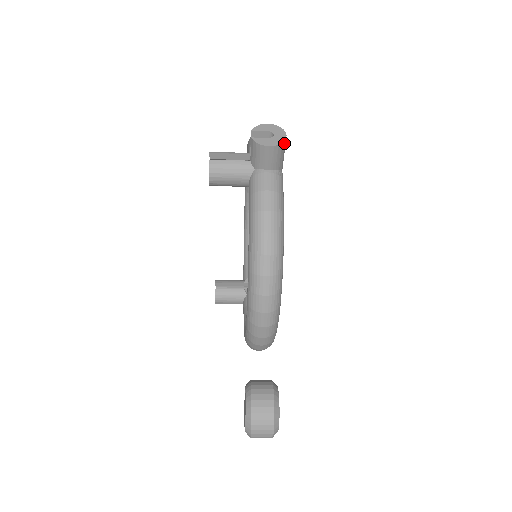
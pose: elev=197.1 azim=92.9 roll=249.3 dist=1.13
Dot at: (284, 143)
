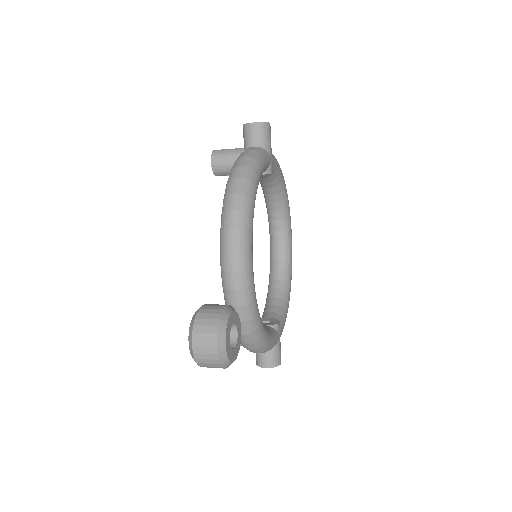
Dot at: (267, 125)
